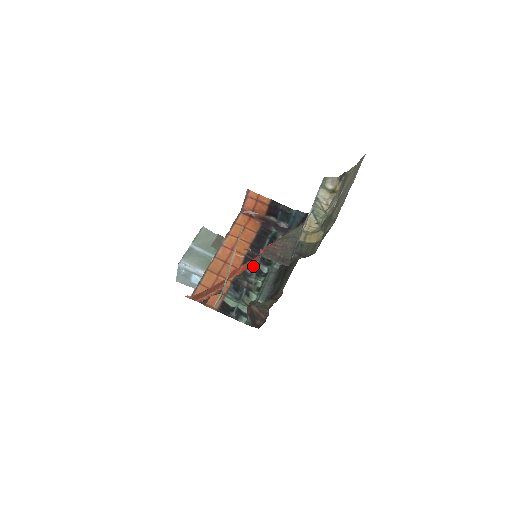
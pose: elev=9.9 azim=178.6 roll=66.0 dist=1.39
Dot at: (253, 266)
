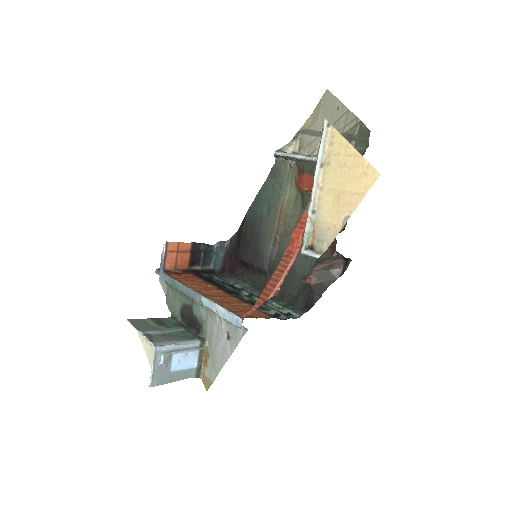
Dot at: occluded
